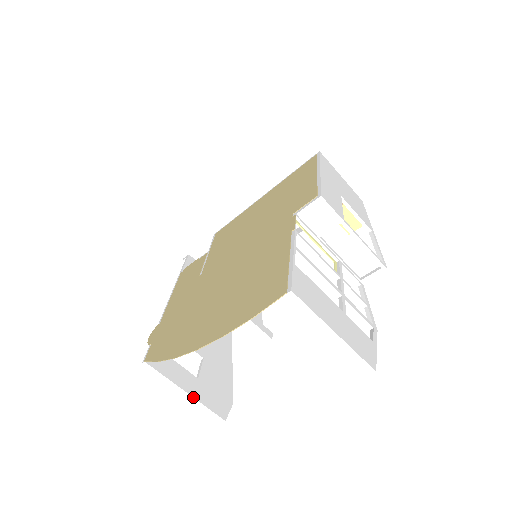
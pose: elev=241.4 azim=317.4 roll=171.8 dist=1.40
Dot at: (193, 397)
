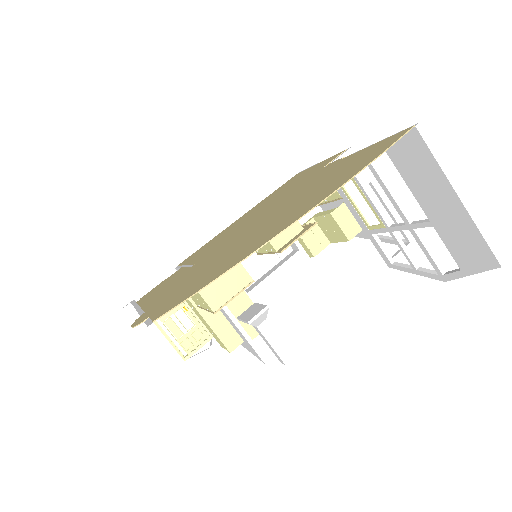
Dot at: occluded
